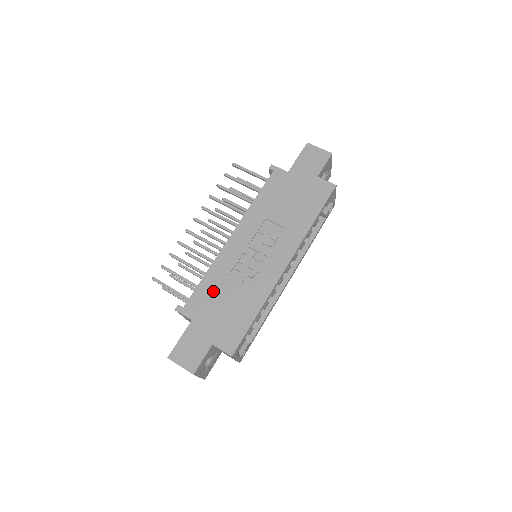
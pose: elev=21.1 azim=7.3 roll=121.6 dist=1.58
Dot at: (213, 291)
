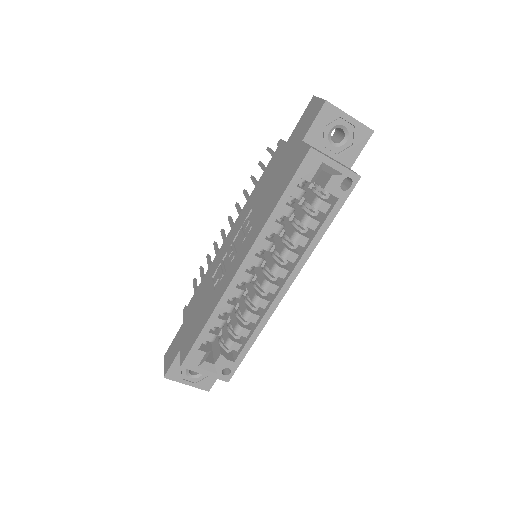
Dot at: (200, 294)
